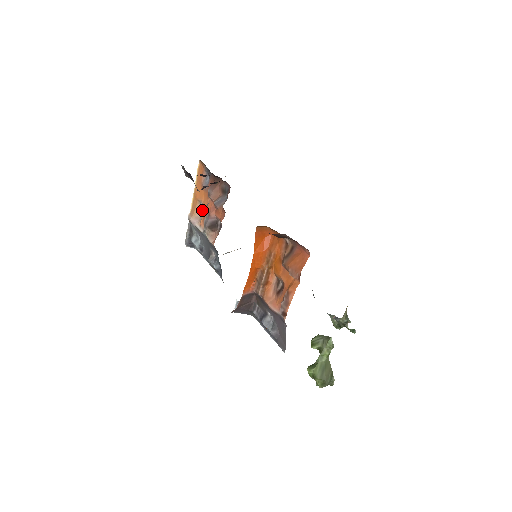
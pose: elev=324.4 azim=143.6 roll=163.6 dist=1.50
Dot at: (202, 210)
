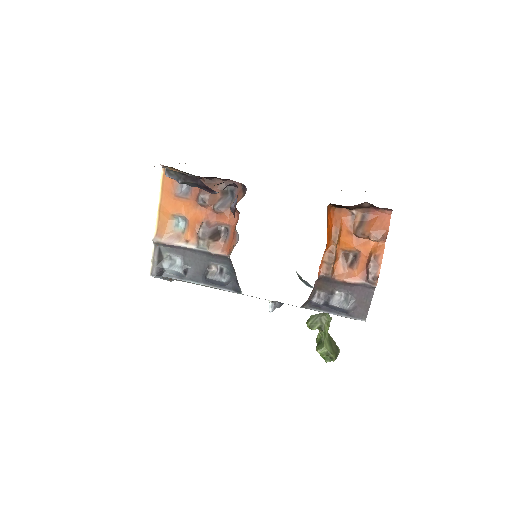
Dot at: (180, 225)
